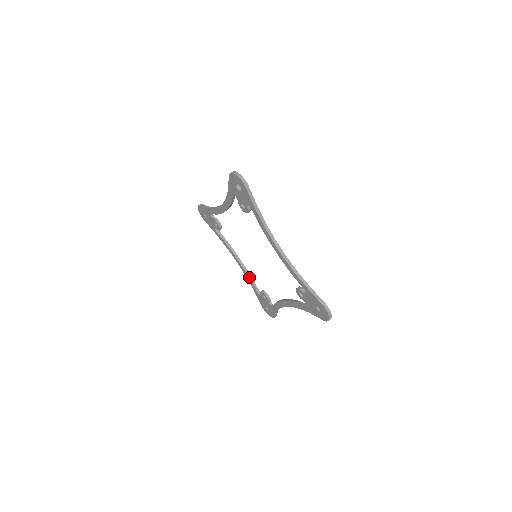
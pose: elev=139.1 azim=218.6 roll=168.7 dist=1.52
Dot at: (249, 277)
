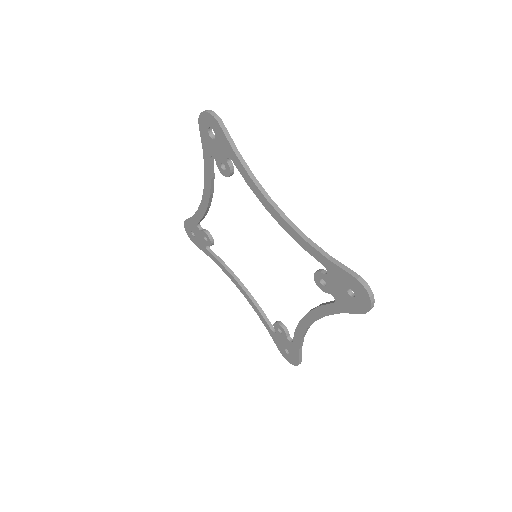
Dot at: (256, 306)
